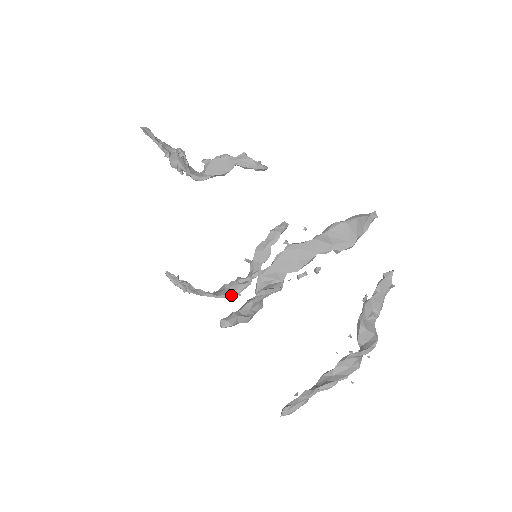
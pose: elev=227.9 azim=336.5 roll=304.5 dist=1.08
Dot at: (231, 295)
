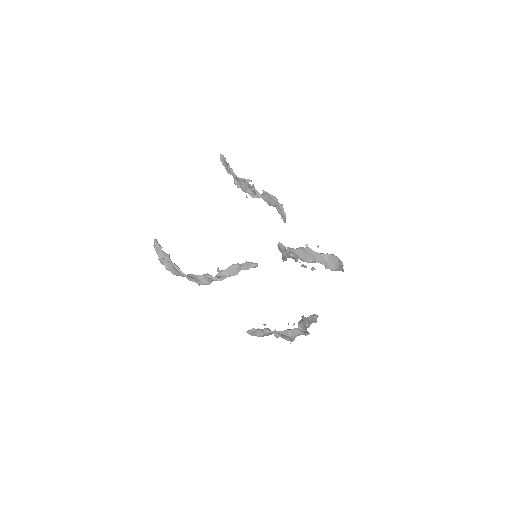
Dot at: (194, 281)
